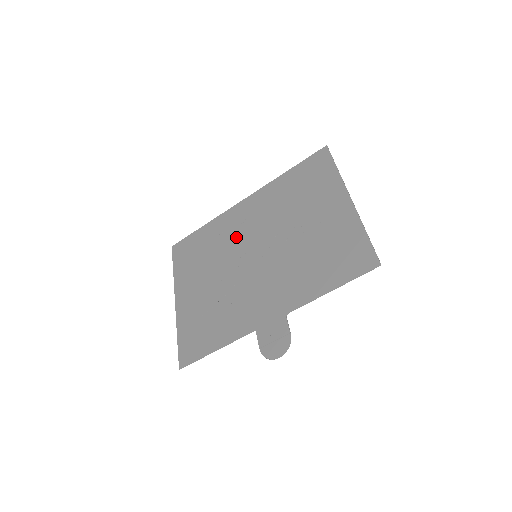
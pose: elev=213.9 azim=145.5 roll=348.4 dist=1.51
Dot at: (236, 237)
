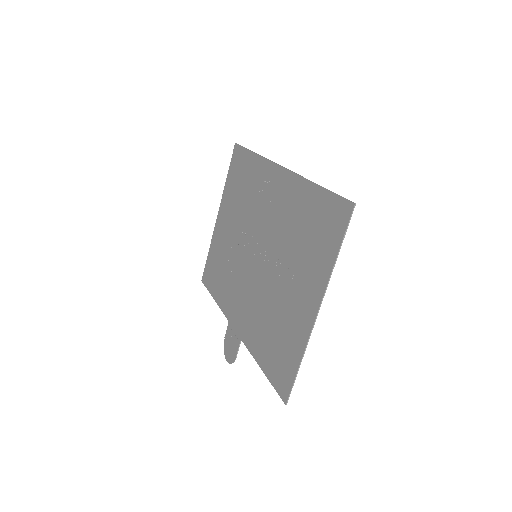
Dot at: (258, 211)
